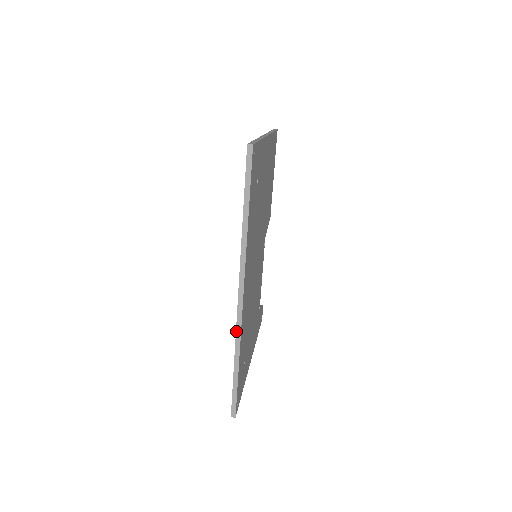
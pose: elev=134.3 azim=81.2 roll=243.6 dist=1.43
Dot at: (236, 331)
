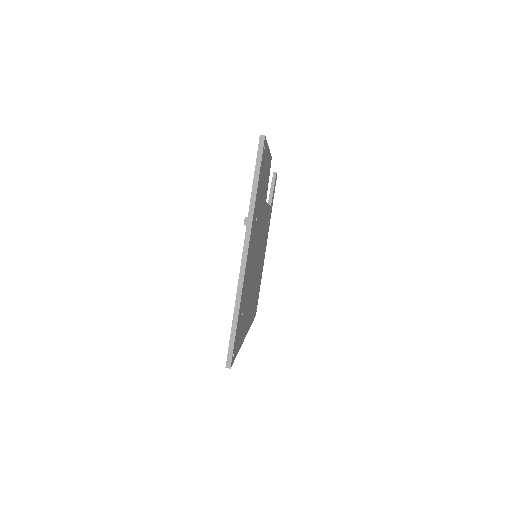
Dot at: occluded
